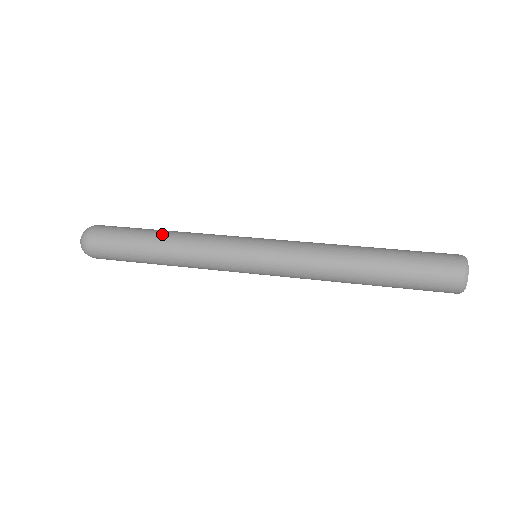
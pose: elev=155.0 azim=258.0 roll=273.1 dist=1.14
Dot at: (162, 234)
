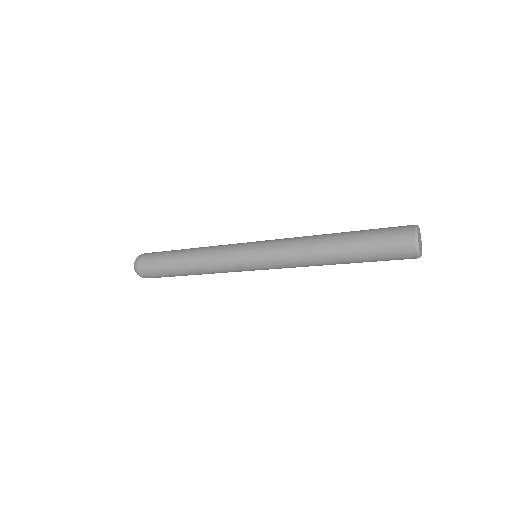
Dot at: (189, 249)
